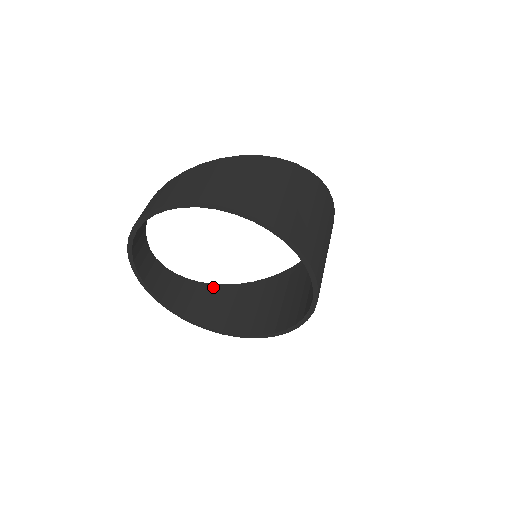
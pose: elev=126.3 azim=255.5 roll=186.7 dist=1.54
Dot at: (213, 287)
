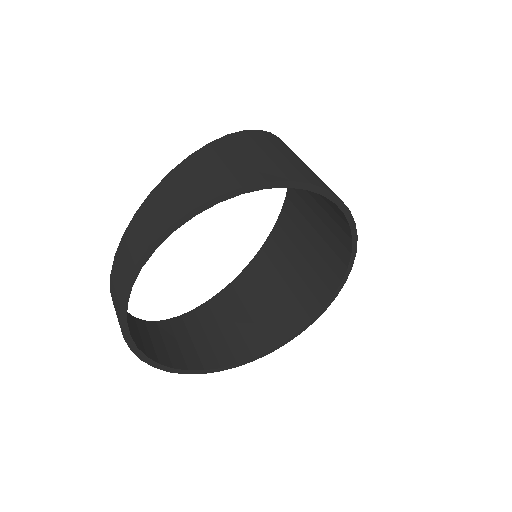
Dot at: (172, 322)
